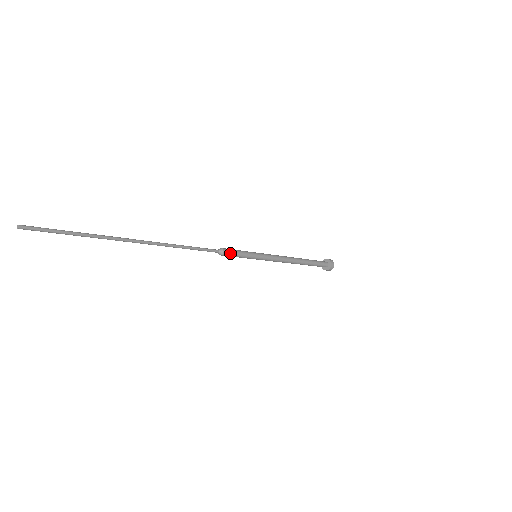
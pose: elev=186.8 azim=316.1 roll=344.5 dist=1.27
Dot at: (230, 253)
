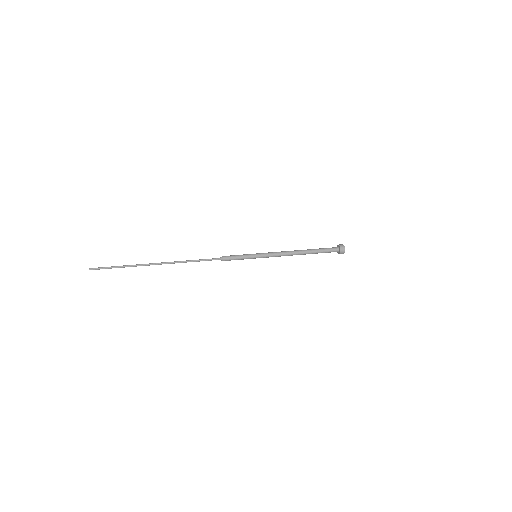
Dot at: (229, 258)
